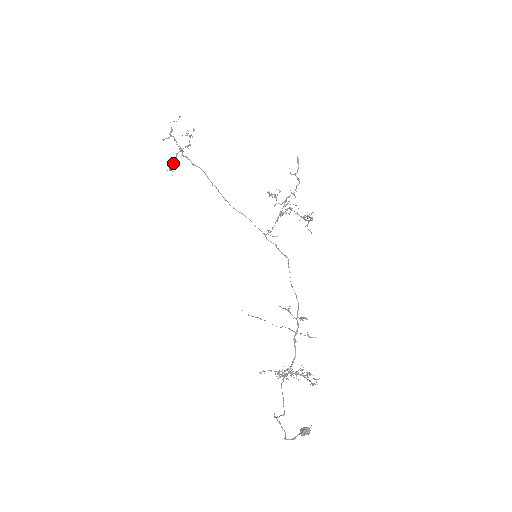
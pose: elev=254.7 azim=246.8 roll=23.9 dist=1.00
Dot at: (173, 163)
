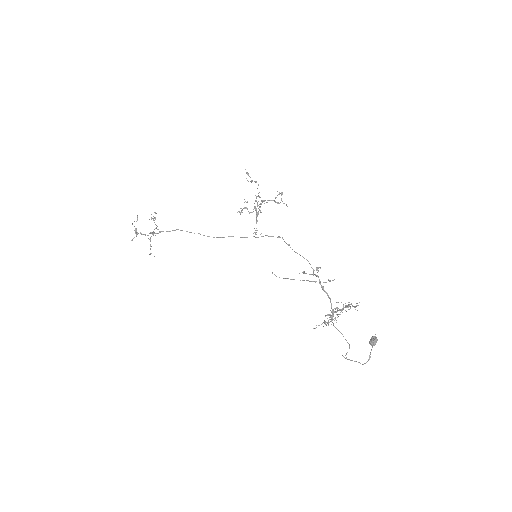
Dot at: (150, 248)
